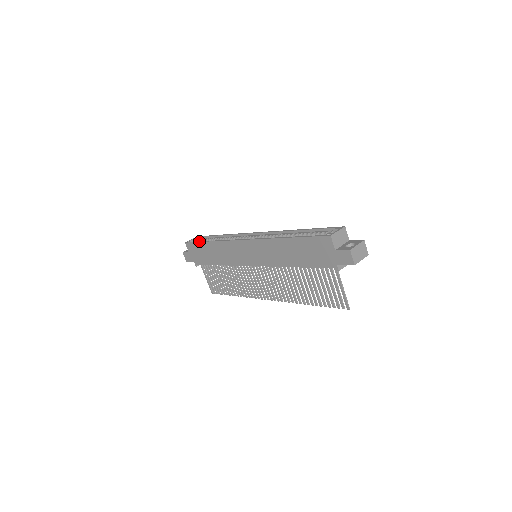
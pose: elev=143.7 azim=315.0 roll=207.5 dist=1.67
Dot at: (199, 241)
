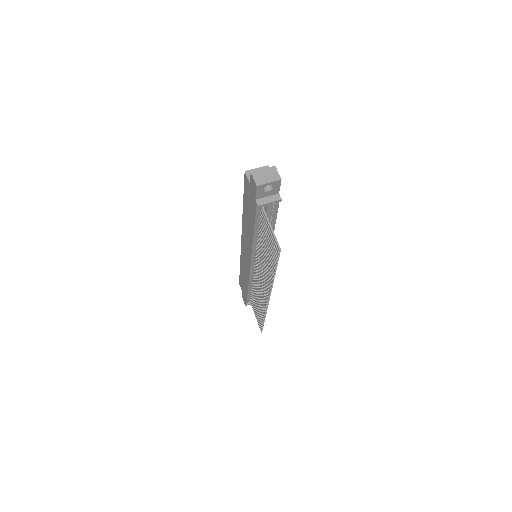
Dot at: occluded
